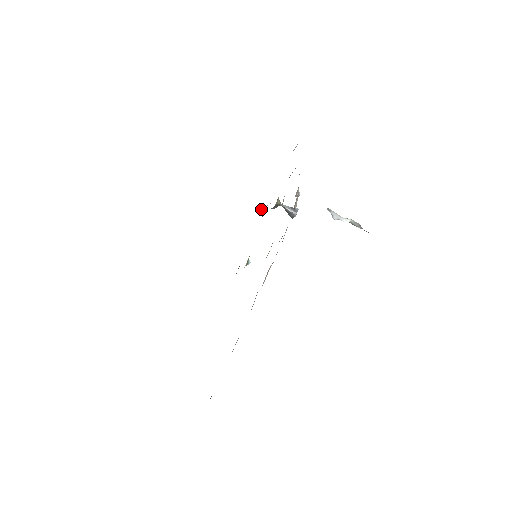
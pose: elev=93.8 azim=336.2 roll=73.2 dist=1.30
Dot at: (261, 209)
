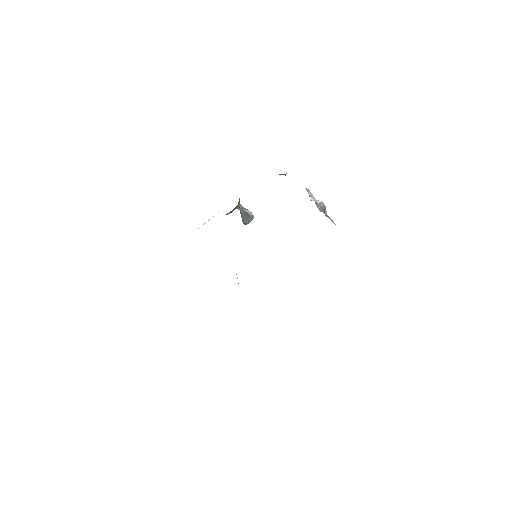
Dot at: occluded
